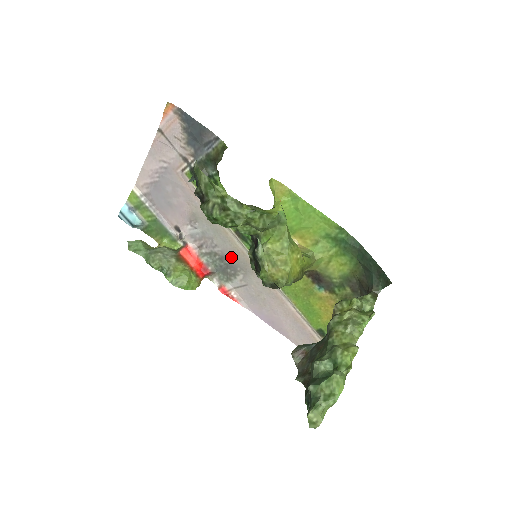
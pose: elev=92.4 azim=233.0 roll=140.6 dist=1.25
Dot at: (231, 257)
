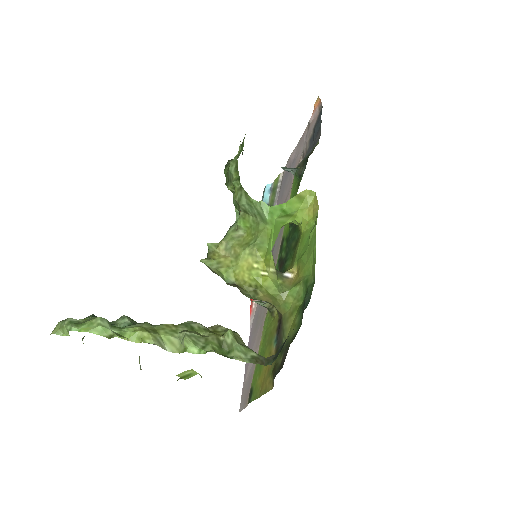
Dot at: occluded
